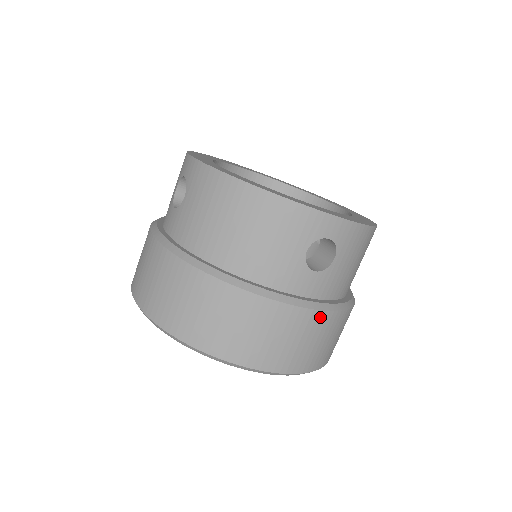
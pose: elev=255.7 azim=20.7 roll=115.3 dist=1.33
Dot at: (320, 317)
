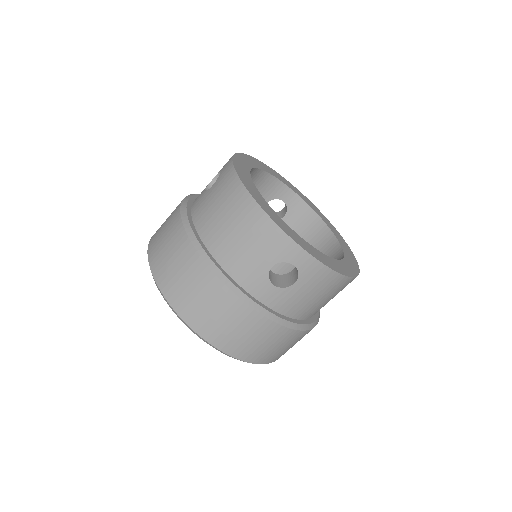
Dot at: (263, 322)
